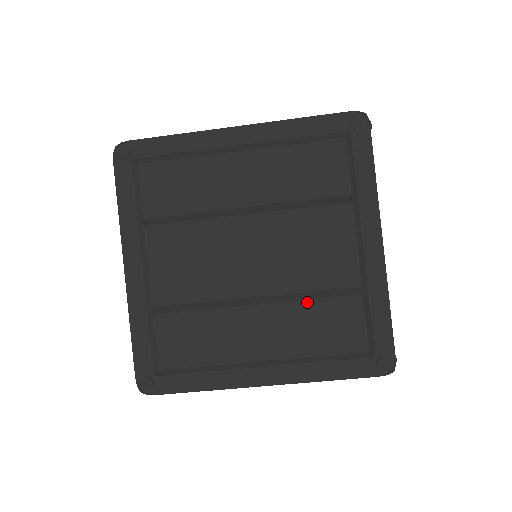
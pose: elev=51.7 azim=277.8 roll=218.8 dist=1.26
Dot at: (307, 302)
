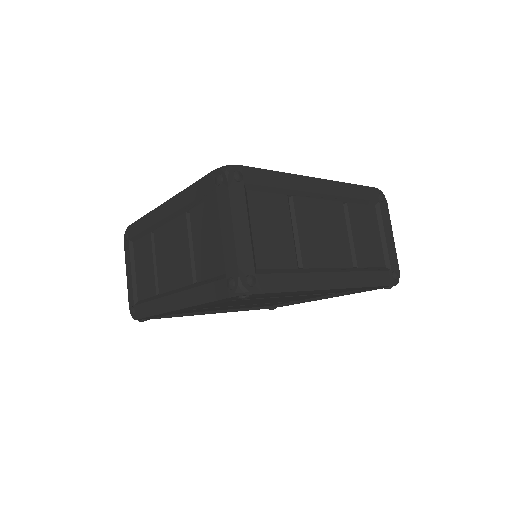
Dot at: occluded
